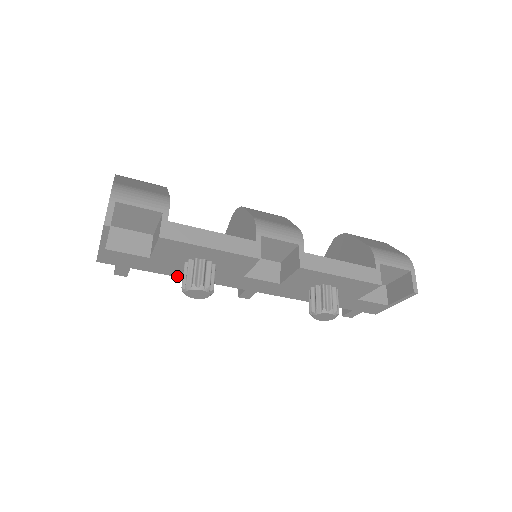
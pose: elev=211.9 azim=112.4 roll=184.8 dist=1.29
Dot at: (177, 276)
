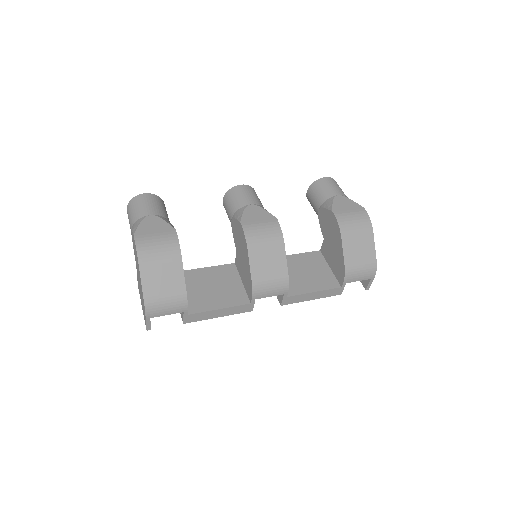
Dot at: occluded
